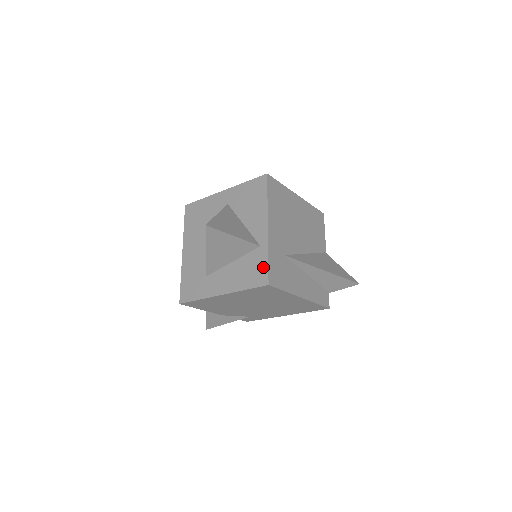
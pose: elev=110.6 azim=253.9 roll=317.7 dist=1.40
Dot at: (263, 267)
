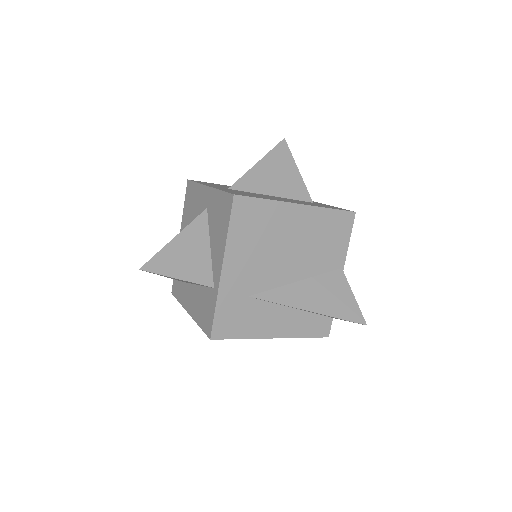
Dot at: (211, 315)
